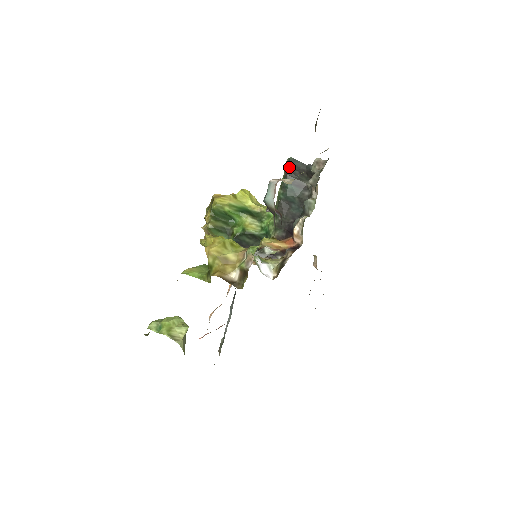
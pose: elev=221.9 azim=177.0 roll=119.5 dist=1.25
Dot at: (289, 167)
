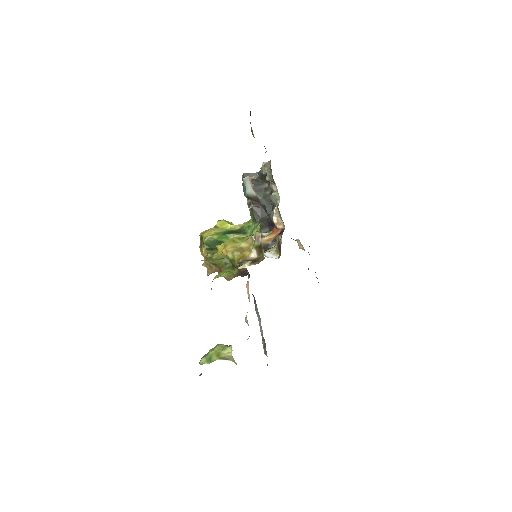
Dot at: occluded
